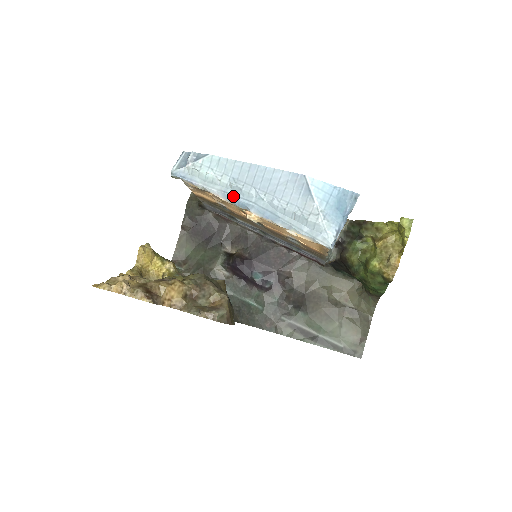
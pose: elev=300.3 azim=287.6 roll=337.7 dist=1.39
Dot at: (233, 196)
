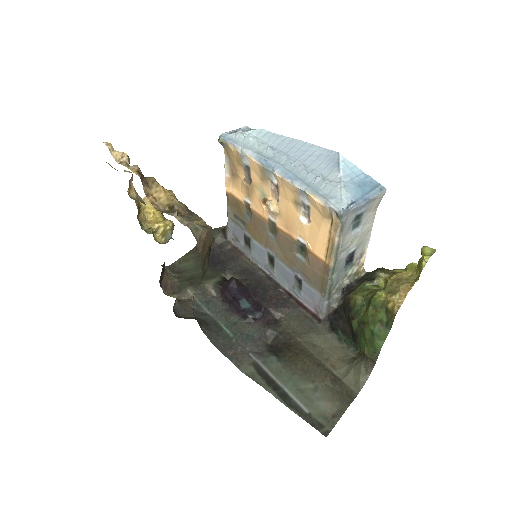
Dot at: (265, 157)
